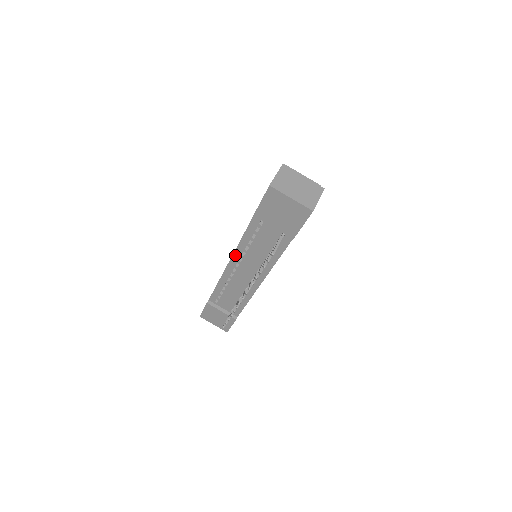
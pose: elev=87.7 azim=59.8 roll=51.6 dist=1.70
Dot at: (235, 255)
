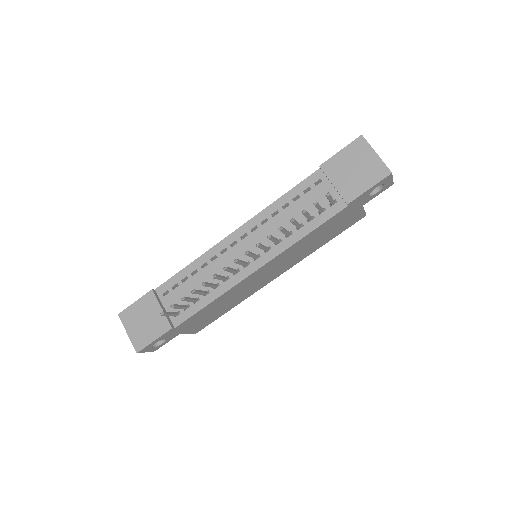
Dot at: (252, 221)
